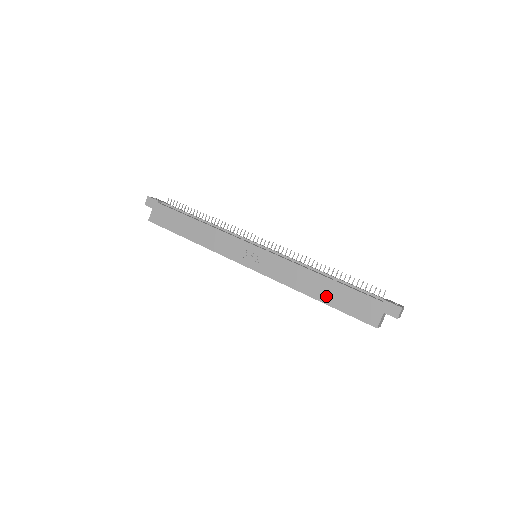
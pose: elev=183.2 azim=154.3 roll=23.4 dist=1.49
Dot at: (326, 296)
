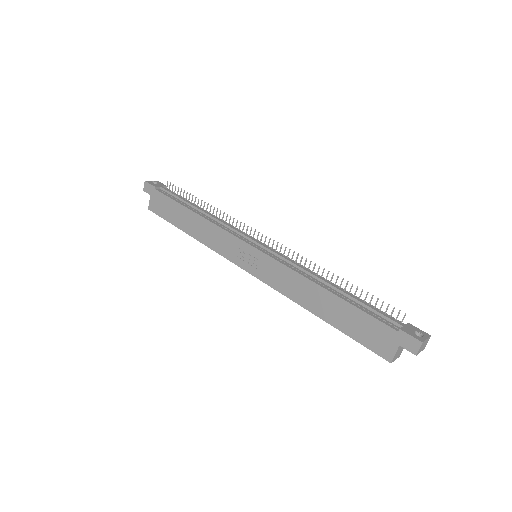
Dot at: (331, 315)
